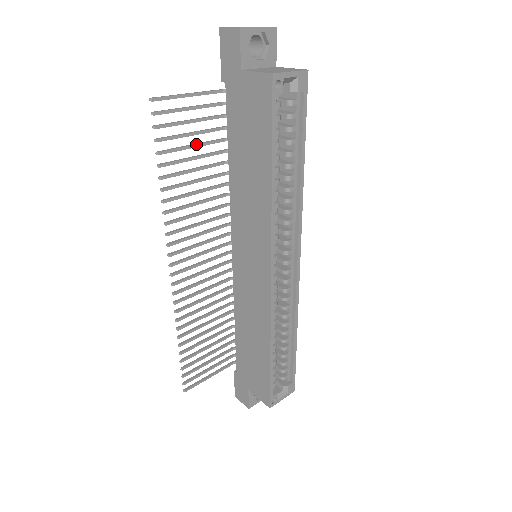
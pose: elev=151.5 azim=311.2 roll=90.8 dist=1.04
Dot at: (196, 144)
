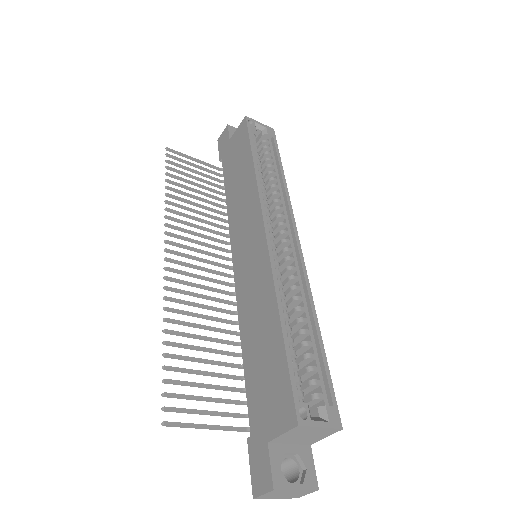
Dot at: (199, 184)
